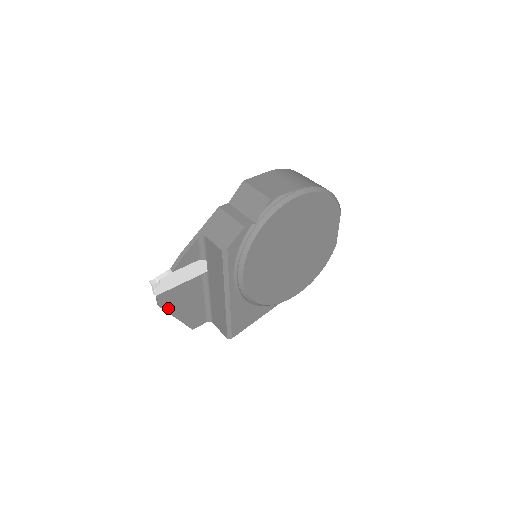
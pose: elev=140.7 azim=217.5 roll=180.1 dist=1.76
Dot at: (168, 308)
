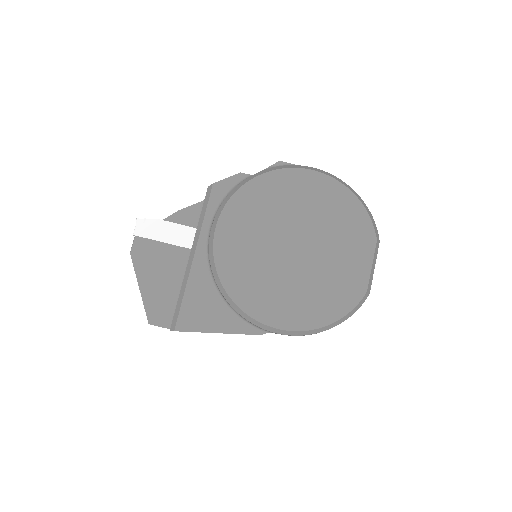
Dot at: (137, 263)
